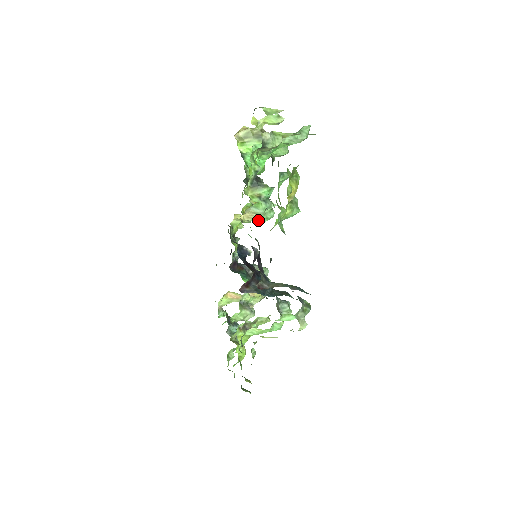
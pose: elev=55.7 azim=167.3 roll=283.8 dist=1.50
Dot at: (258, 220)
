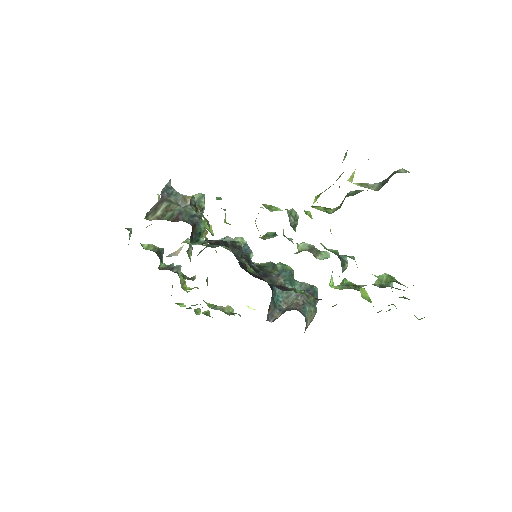
Dot at: occluded
